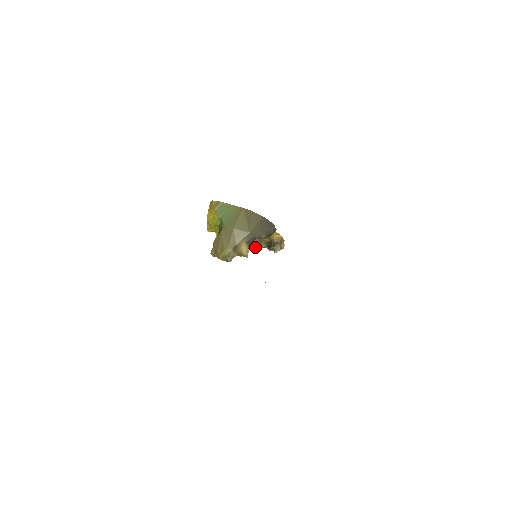
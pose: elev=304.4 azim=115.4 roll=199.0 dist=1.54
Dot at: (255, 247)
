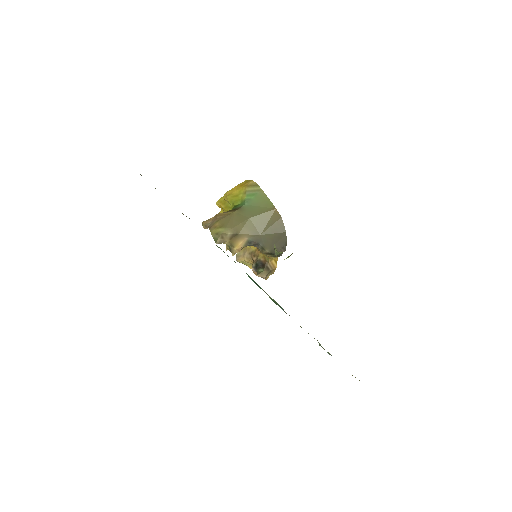
Dot at: (239, 257)
